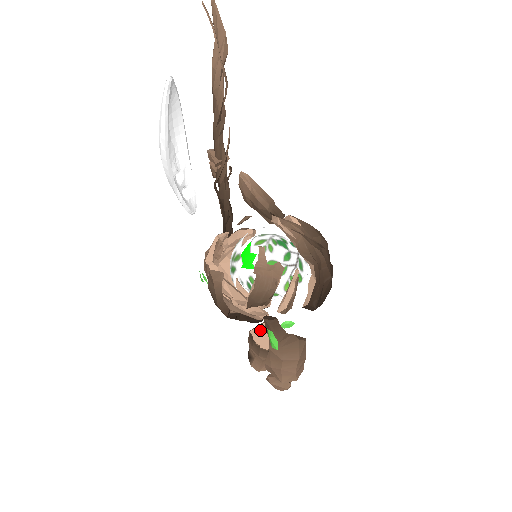
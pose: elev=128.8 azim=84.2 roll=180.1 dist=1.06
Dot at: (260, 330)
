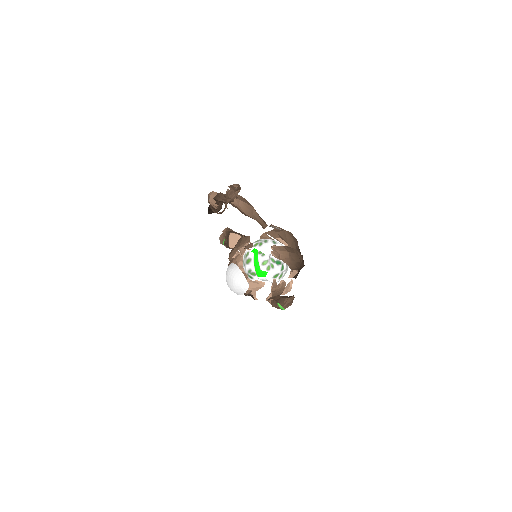
Dot at: occluded
